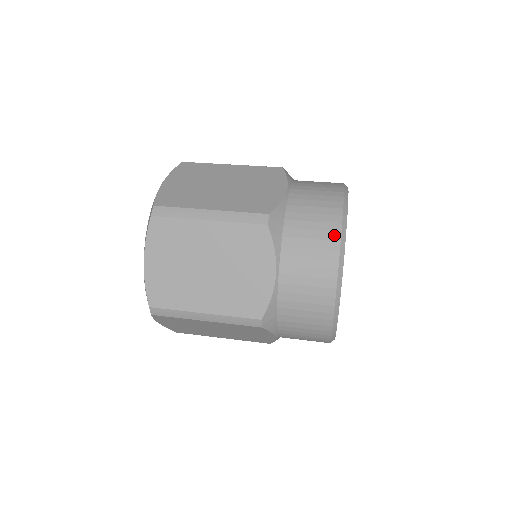
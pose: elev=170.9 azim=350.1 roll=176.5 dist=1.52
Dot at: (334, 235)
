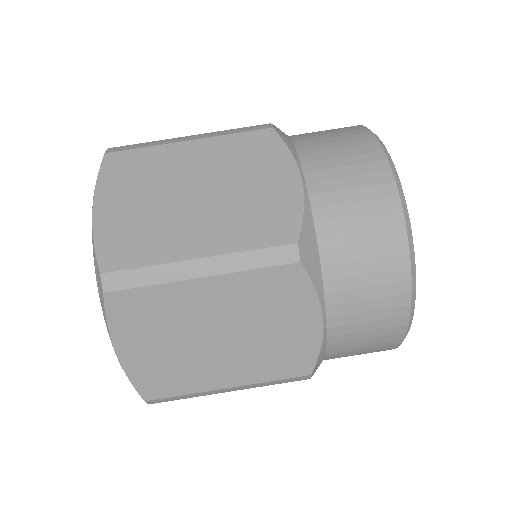
Dot at: (398, 245)
